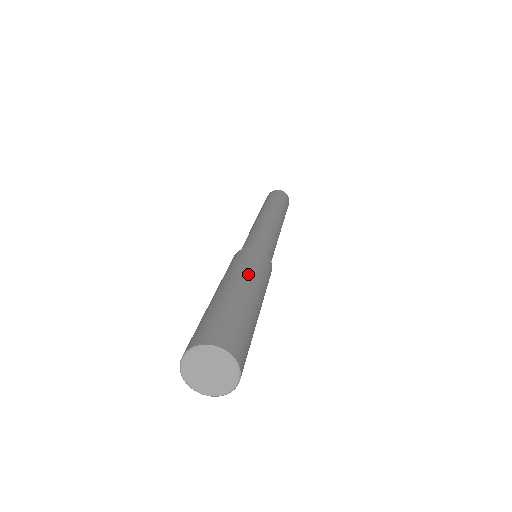
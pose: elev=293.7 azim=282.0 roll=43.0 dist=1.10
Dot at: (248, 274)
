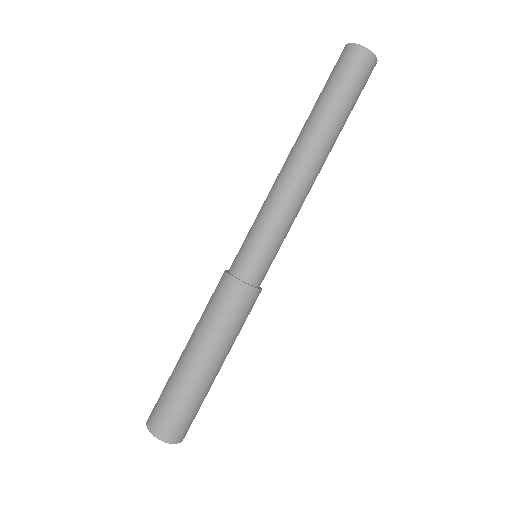
Dot at: (218, 342)
